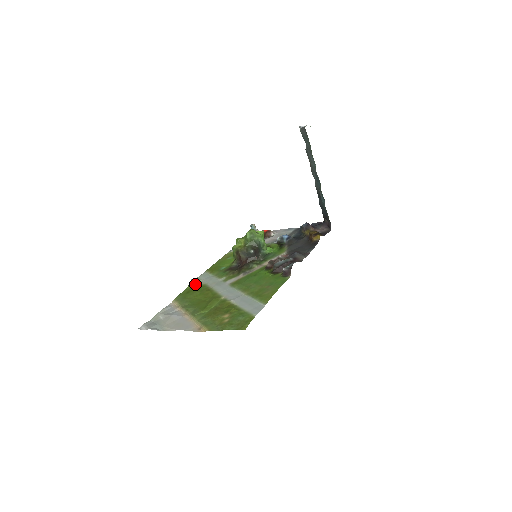
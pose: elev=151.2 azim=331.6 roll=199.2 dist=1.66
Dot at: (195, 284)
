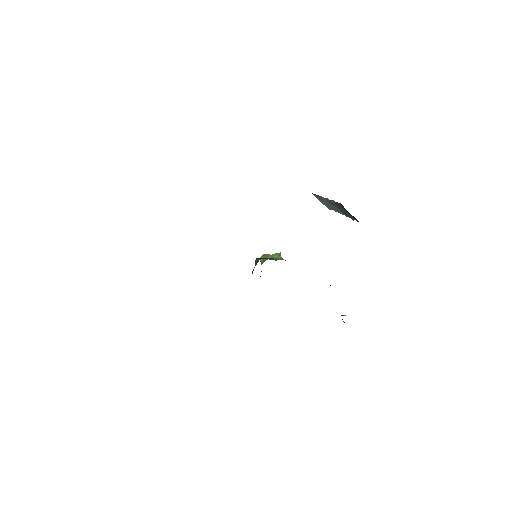
Dot at: occluded
